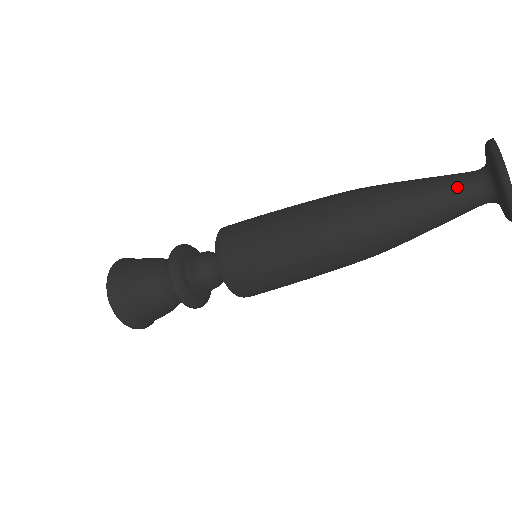
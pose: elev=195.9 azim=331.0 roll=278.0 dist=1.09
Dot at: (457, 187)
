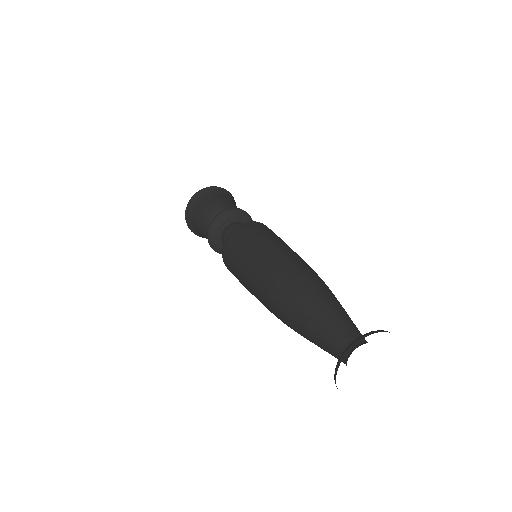
Dot at: (333, 339)
